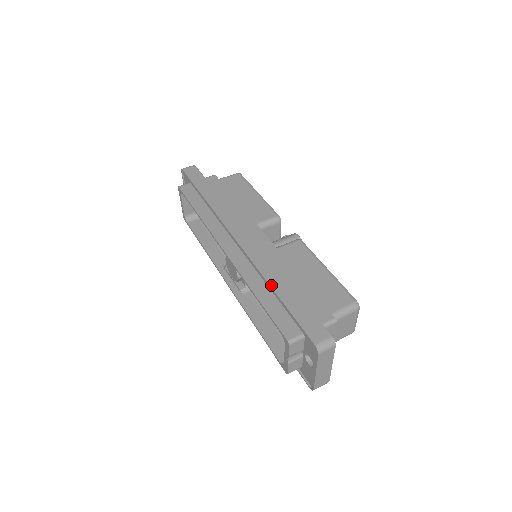
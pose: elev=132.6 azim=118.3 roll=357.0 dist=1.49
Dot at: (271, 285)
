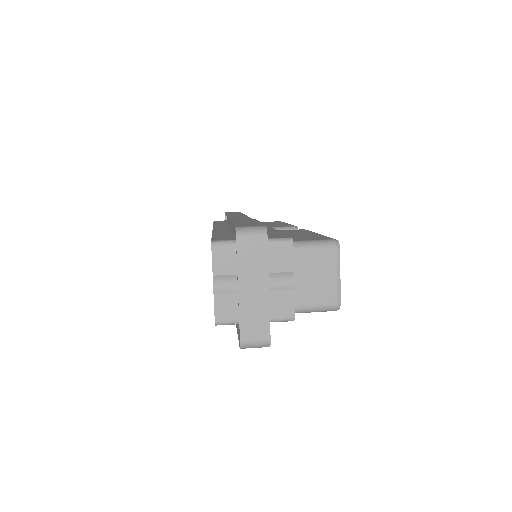
Dot at: (232, 220)
